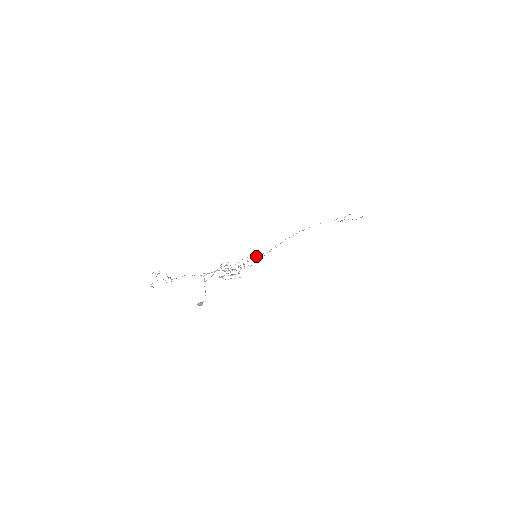
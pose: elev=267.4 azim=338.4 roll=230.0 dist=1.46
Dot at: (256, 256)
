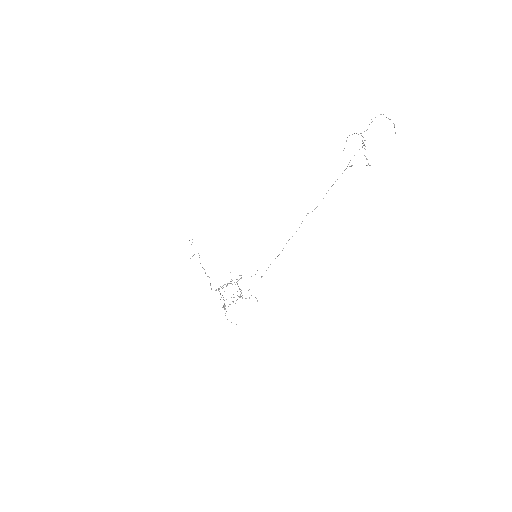
Dot at: occluded
